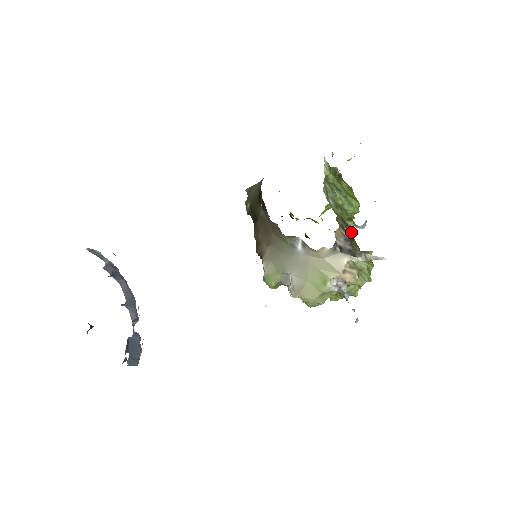
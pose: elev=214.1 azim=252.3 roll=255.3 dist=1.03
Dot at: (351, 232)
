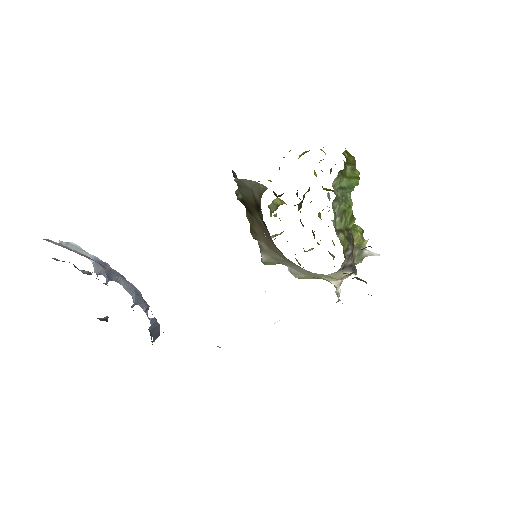
Dot at: occluded
